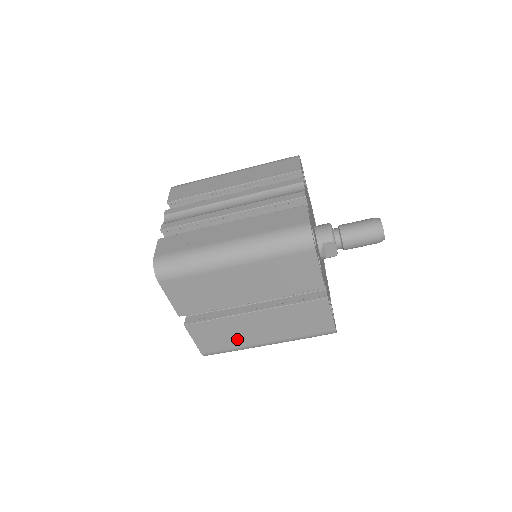
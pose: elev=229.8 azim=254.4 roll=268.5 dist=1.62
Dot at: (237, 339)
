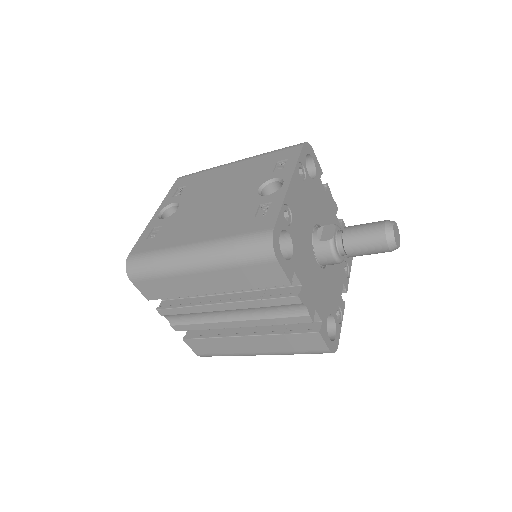
Dot at: occluded
